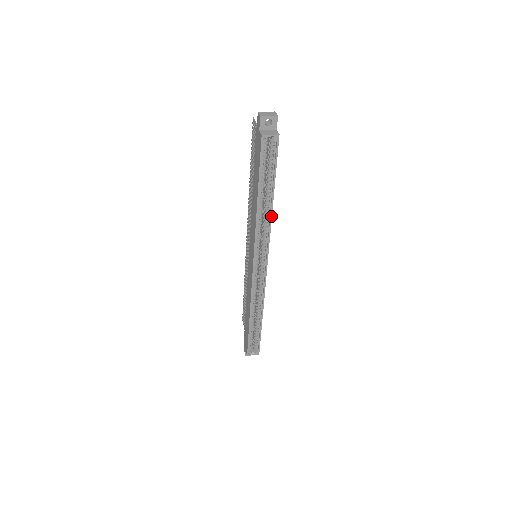
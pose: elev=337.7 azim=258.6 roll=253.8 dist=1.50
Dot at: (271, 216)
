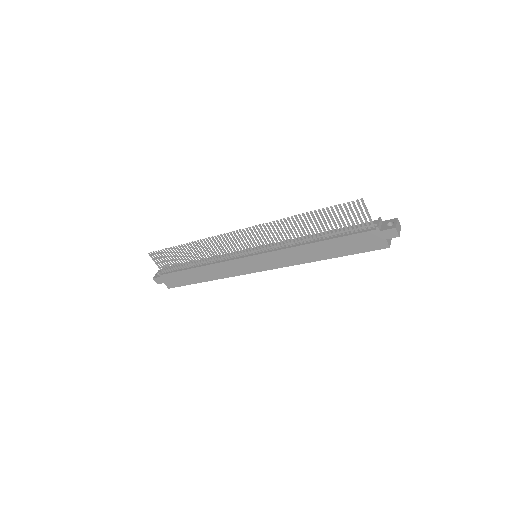
Dot at: occluded
